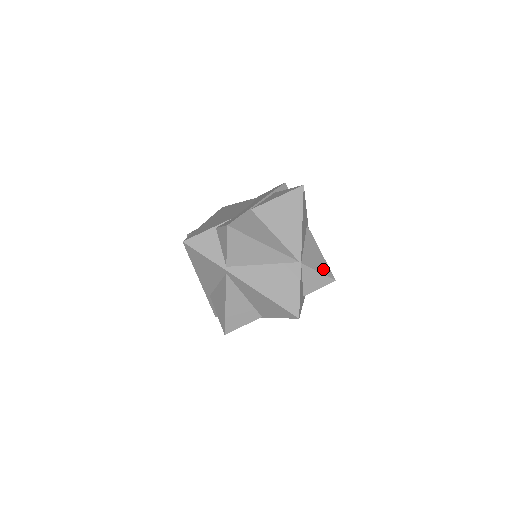
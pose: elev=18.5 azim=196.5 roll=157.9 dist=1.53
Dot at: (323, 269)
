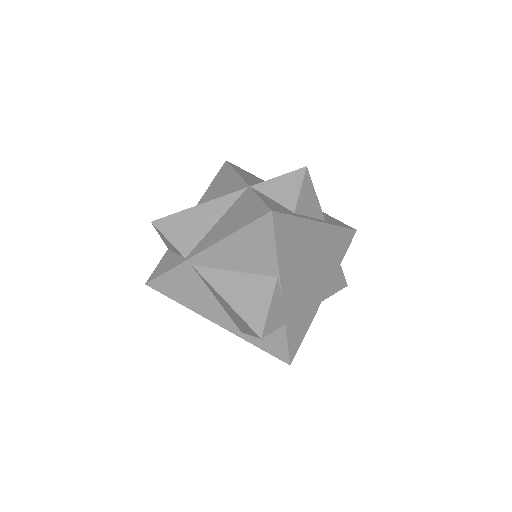
Dot at: occluded
